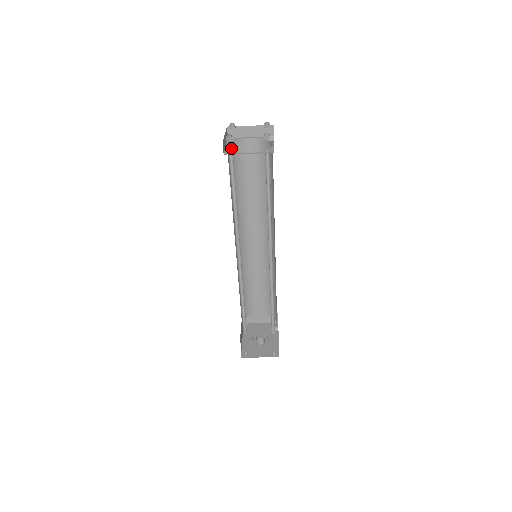
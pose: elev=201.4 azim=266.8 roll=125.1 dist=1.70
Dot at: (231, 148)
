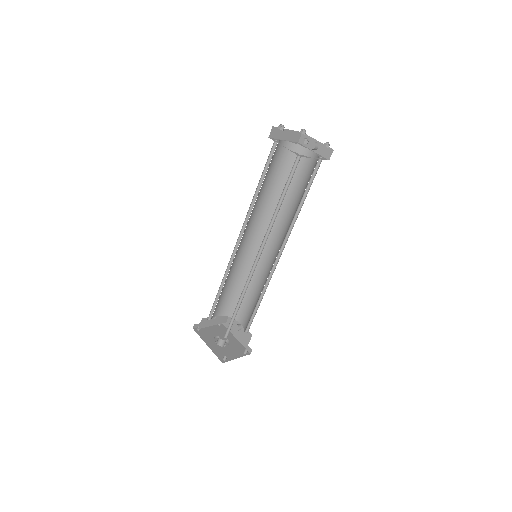
Dot at: occluded
